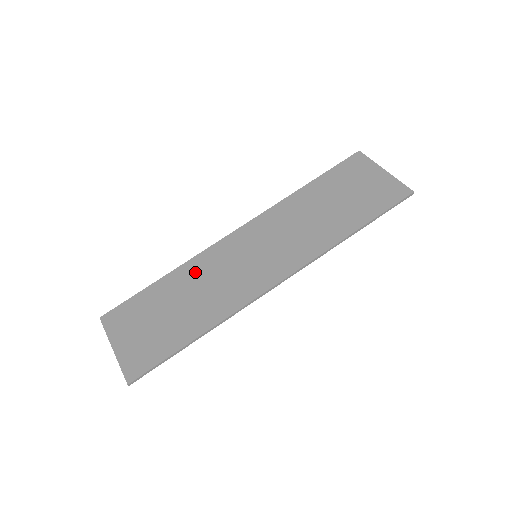
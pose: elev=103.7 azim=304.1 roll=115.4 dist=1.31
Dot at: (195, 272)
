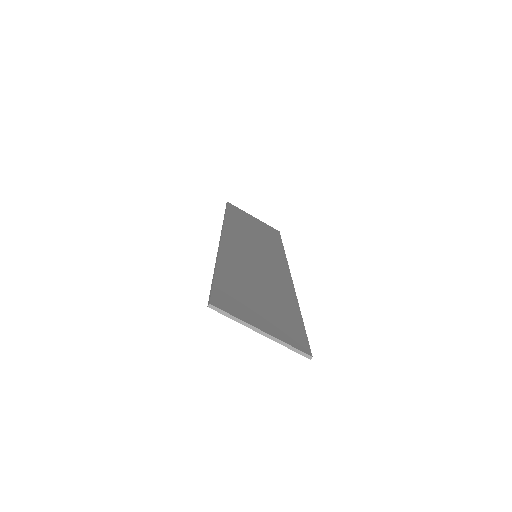
Dot at: (236, 263)
